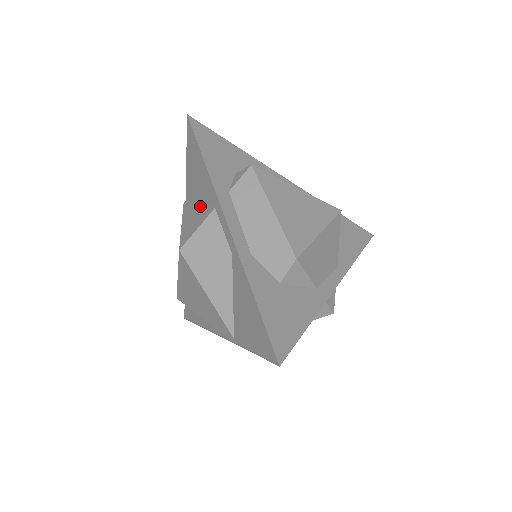
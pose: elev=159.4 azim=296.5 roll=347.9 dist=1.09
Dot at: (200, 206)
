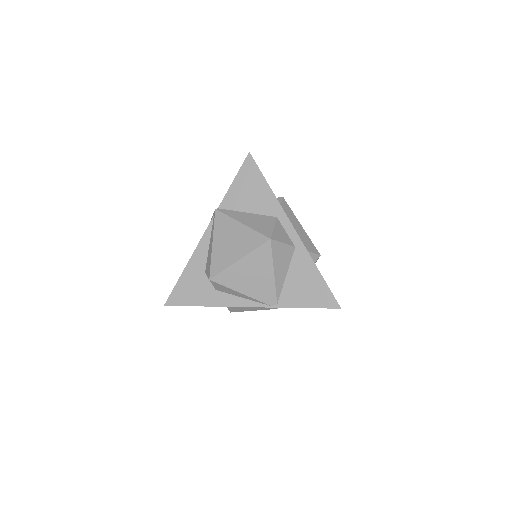
Dot at: (252, 214)
